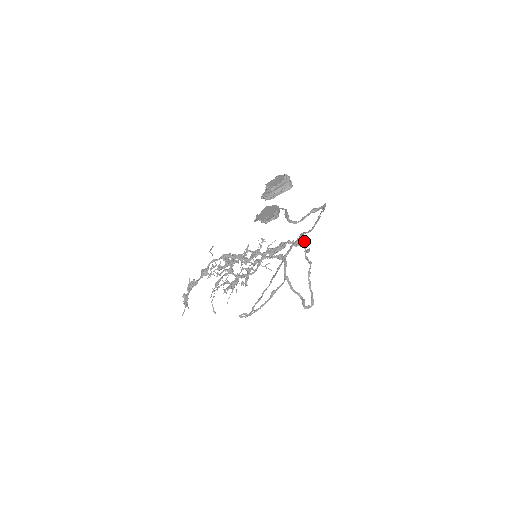
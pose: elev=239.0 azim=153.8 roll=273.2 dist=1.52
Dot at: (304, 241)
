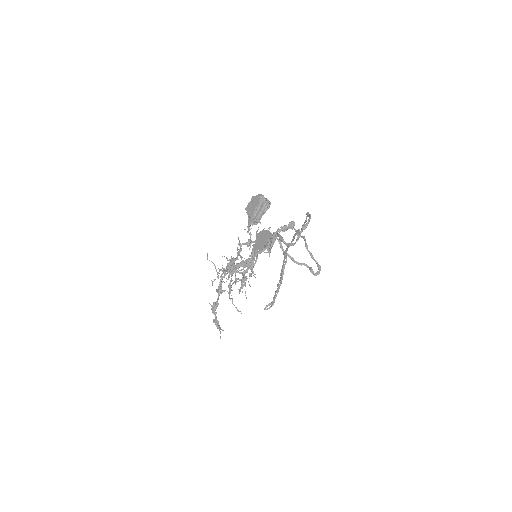
Dot at: (291, 224)
